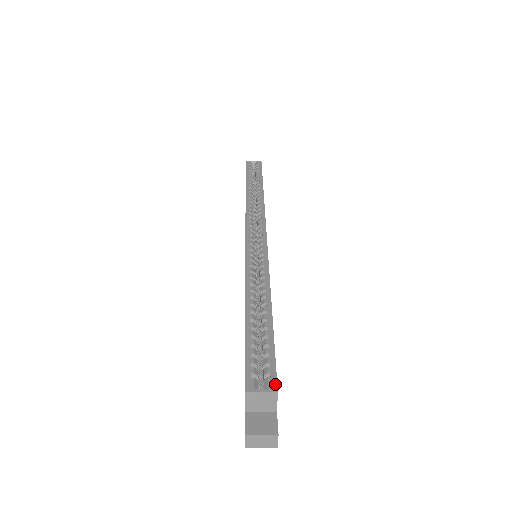
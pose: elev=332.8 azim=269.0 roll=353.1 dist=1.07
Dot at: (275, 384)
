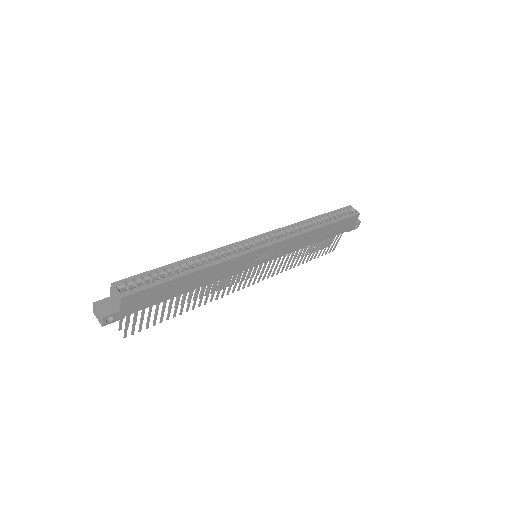
Dot at: (126, 295)
